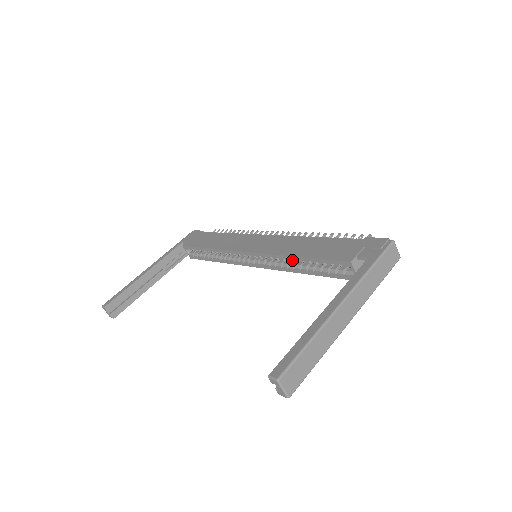
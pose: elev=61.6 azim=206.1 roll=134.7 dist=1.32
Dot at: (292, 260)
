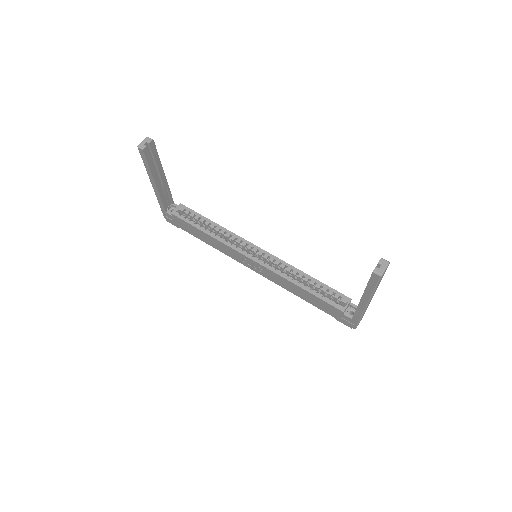
Dot at: (300, 274)
